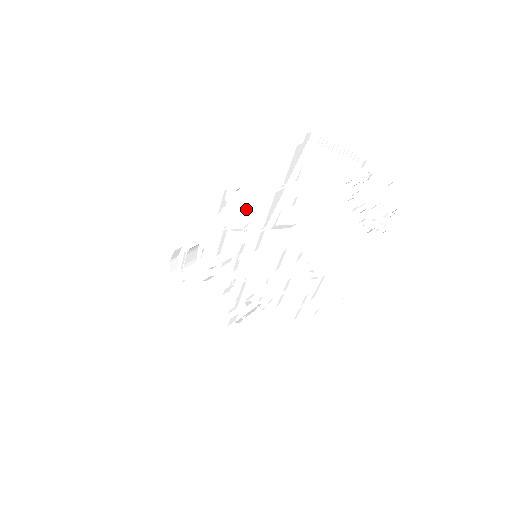
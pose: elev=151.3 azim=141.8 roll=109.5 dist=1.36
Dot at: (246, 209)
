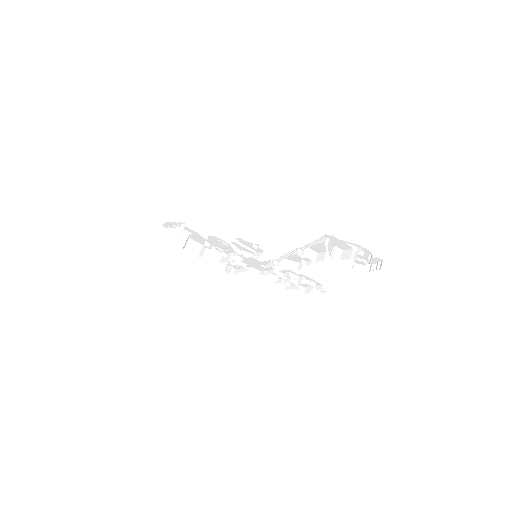
Dot at: (258, 250)
